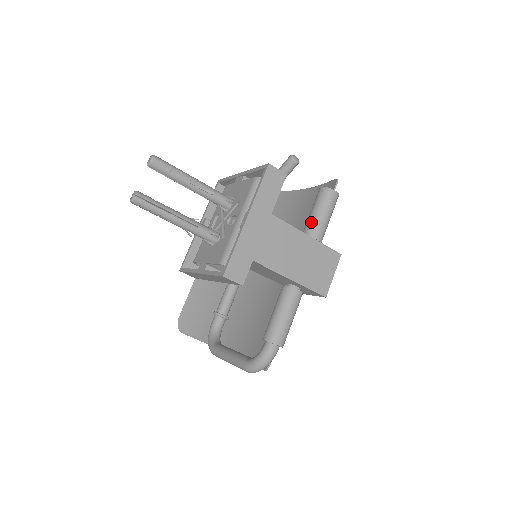
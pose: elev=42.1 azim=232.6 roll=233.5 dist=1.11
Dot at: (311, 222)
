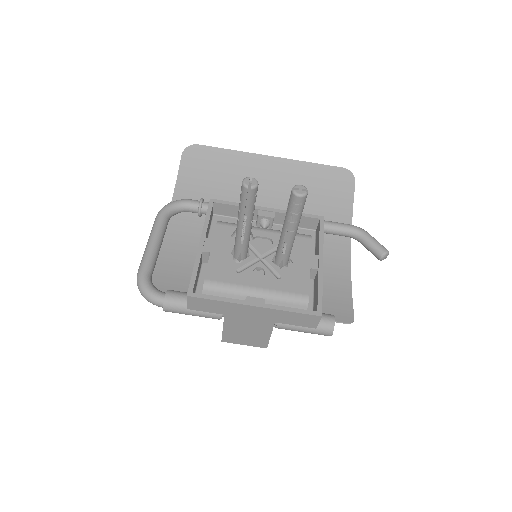
Dot at: occluded
